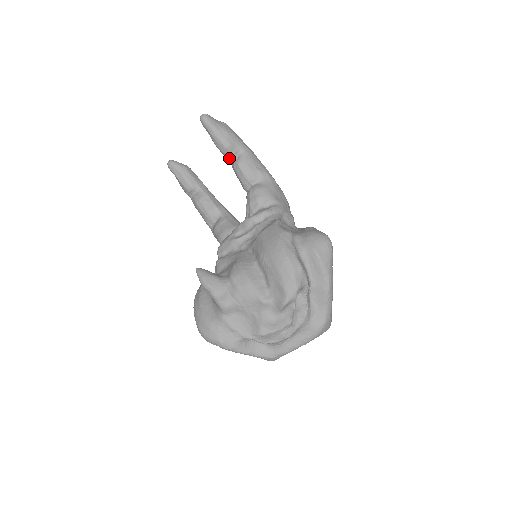
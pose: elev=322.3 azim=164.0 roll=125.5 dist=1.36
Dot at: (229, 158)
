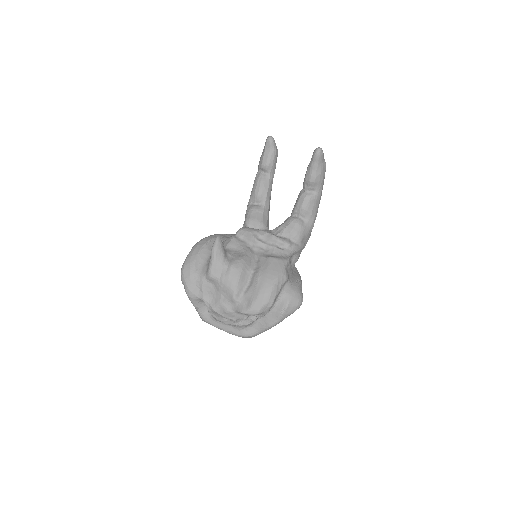
Dot at: (305, 186)
